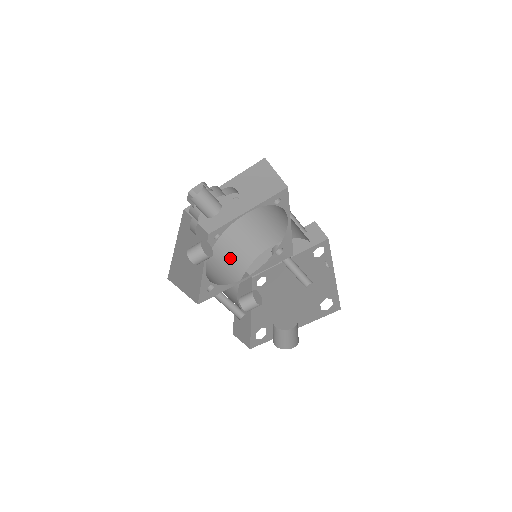
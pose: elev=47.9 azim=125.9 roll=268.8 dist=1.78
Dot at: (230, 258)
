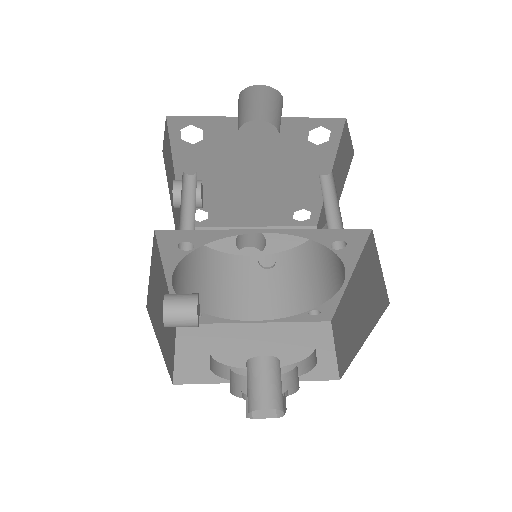
Dot at: occluded
